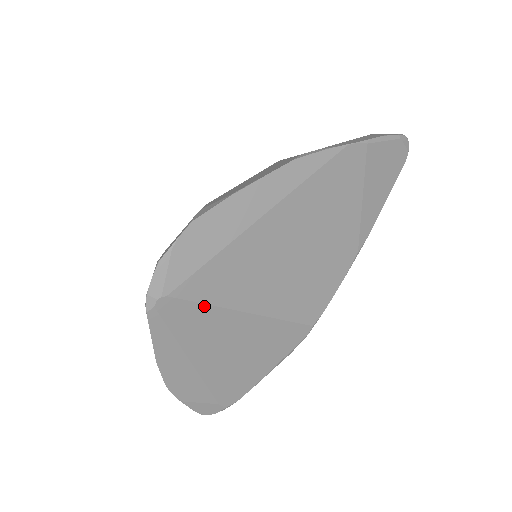
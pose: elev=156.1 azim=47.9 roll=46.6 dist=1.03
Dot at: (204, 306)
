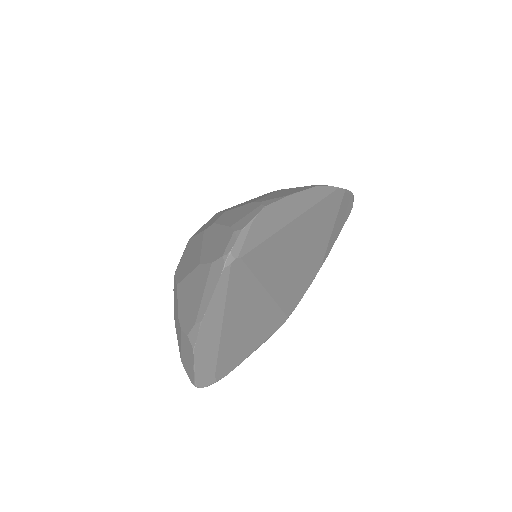
Dot at: (252, 275)
